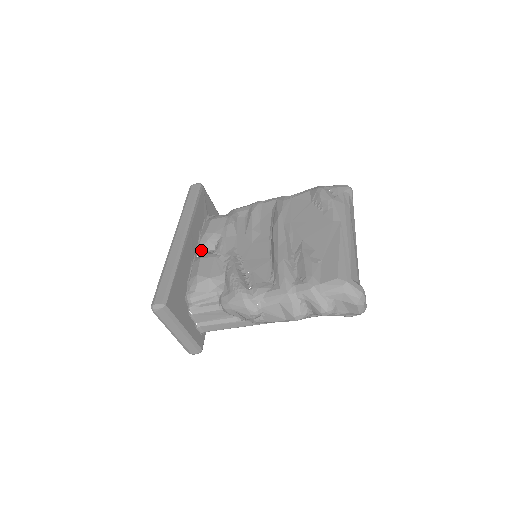
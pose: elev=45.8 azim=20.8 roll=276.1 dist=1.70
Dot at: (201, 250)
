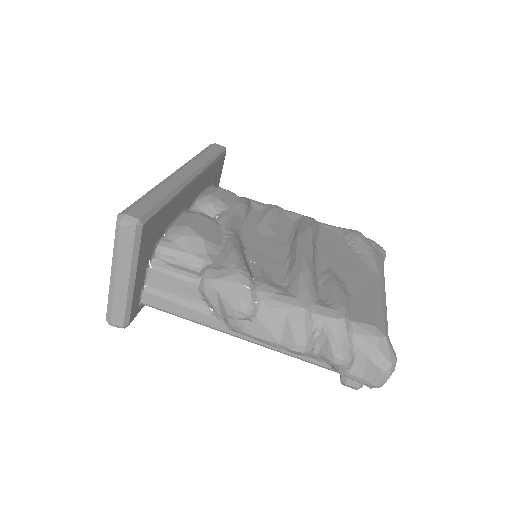
Dot at: (195, 209)
